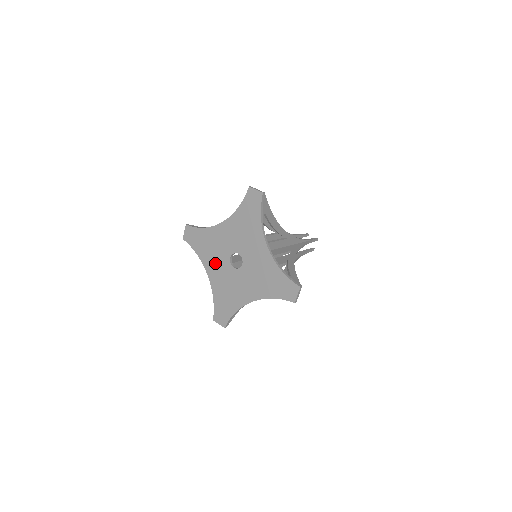
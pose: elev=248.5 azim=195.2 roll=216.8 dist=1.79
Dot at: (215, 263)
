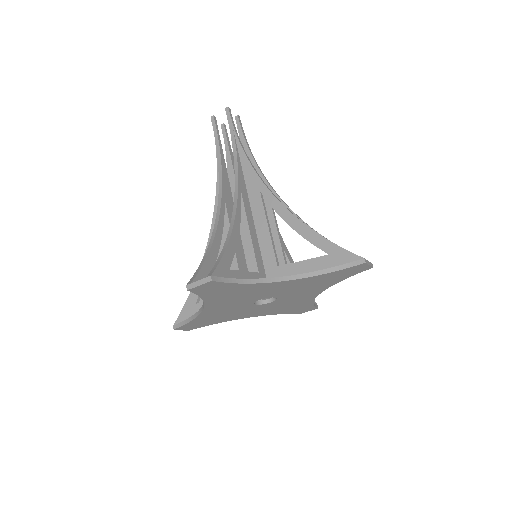
Dot at: (229, 304)
